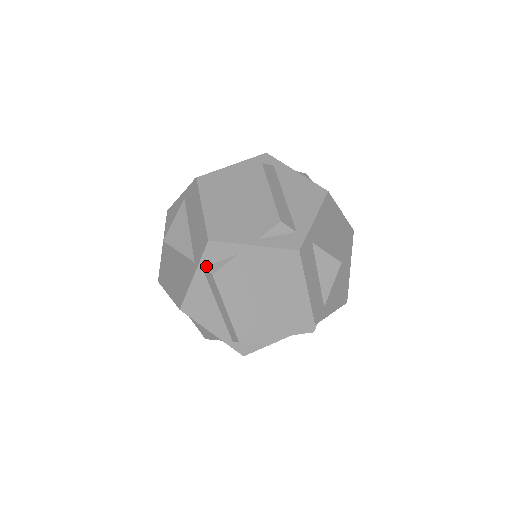
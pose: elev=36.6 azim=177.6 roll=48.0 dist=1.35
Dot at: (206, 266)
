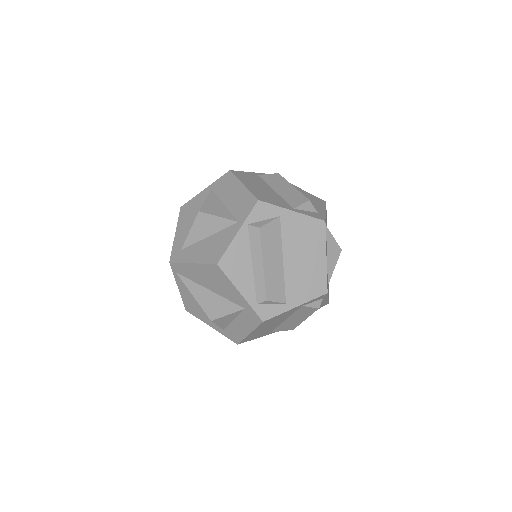
Dot at: (251, 223)
